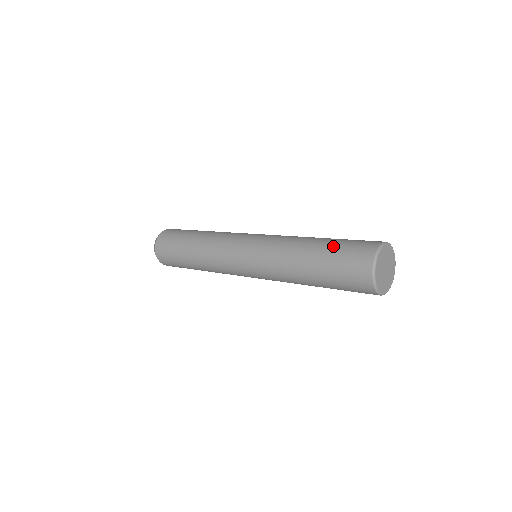
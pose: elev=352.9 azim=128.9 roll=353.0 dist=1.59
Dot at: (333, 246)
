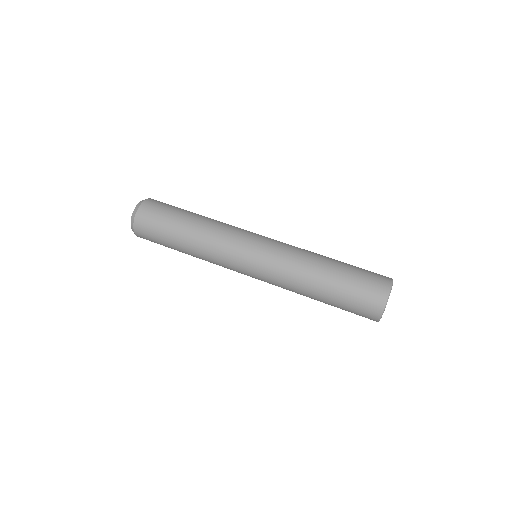
Dot at: (346, 283)
